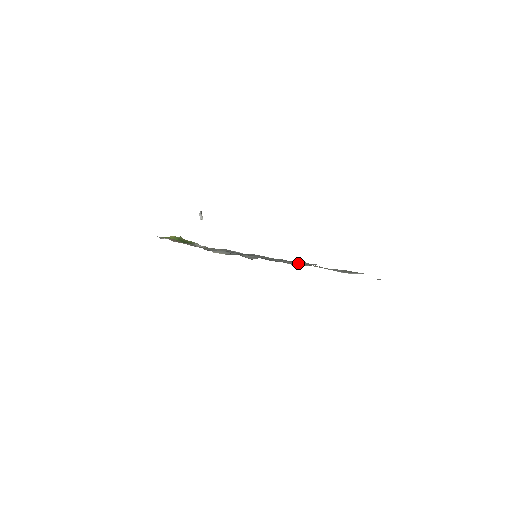
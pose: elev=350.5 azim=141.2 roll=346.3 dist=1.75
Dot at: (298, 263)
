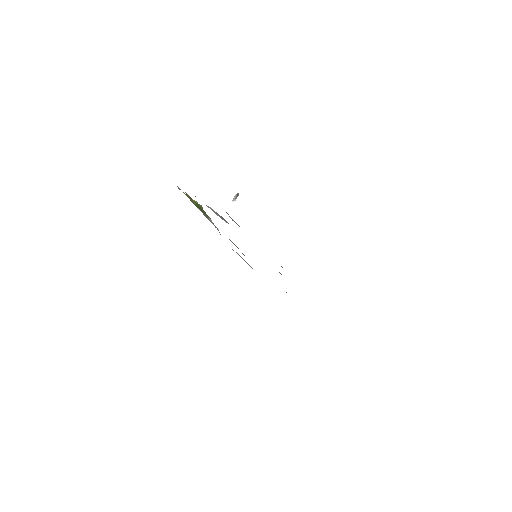
Dot at: occluded
